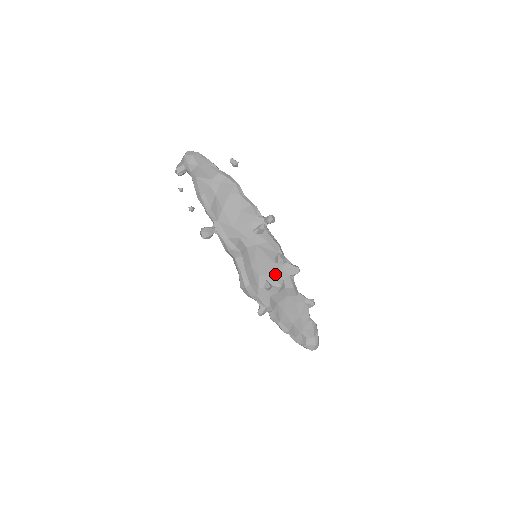
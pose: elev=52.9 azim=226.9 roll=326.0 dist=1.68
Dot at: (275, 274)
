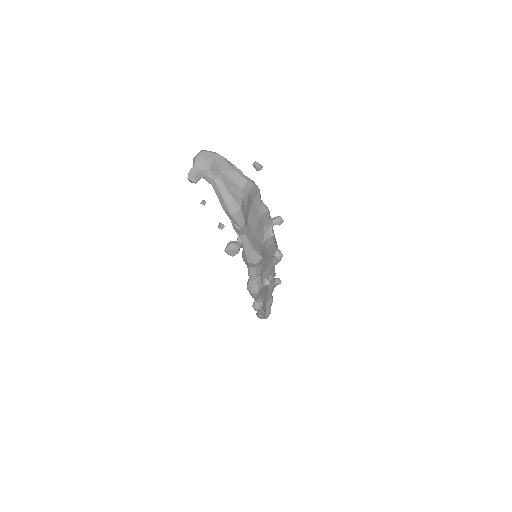
Dot at: (269, 269)
